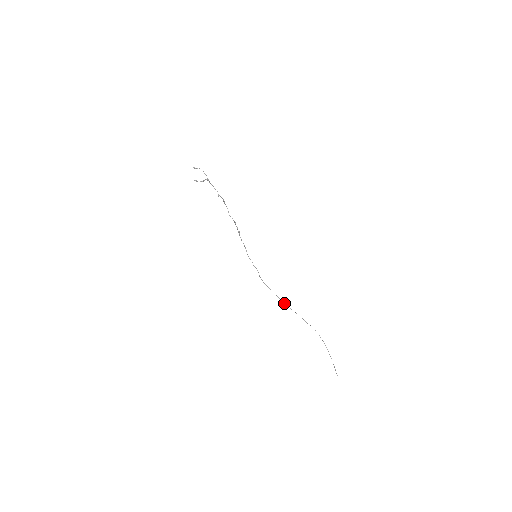
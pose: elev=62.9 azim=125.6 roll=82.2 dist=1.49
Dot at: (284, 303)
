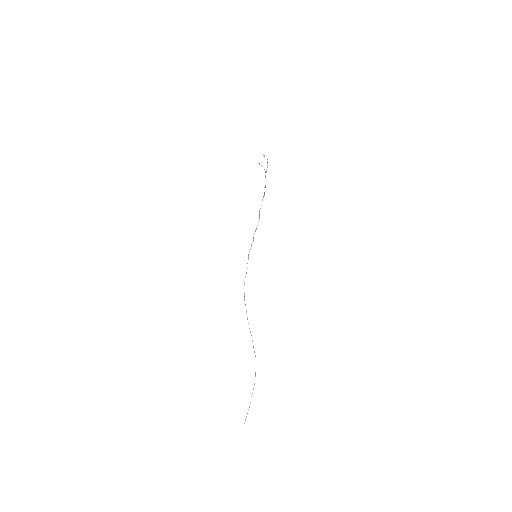
Dot at: (247, 317)
